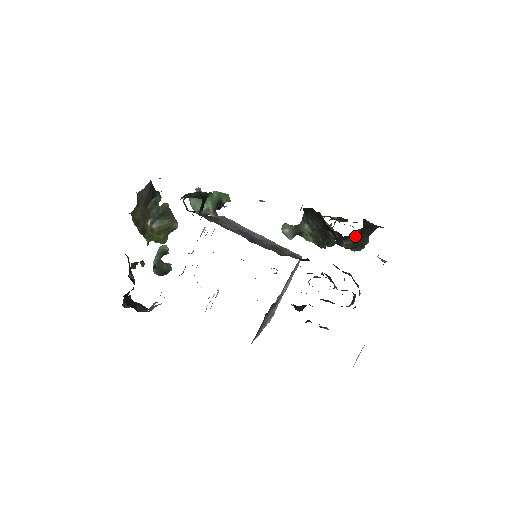
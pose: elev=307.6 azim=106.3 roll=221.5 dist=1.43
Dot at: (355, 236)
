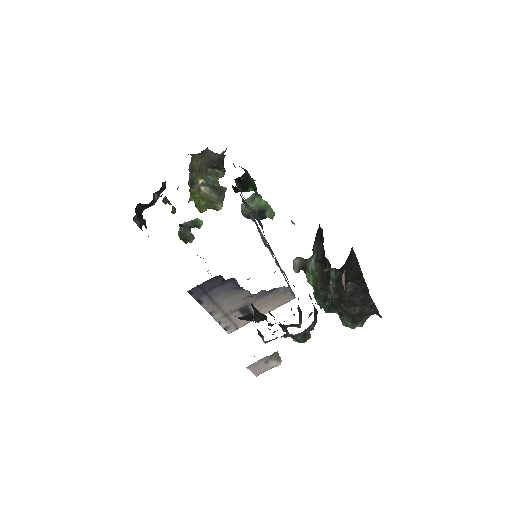
Dot at: (340, 270)
